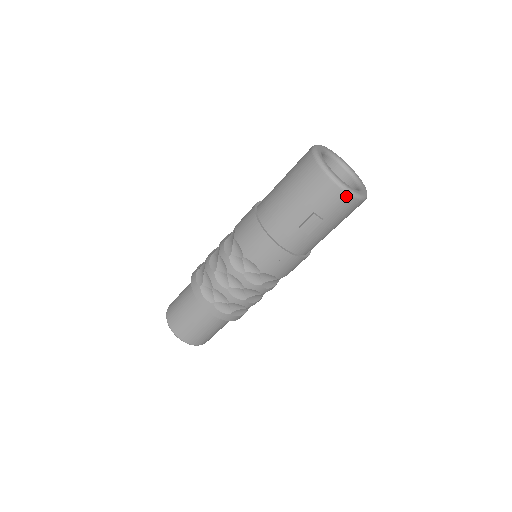
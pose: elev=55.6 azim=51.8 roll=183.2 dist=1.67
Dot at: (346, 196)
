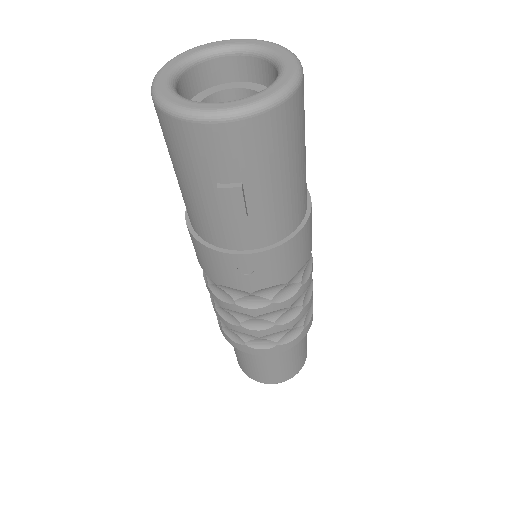
Dot at: (231, 126)
